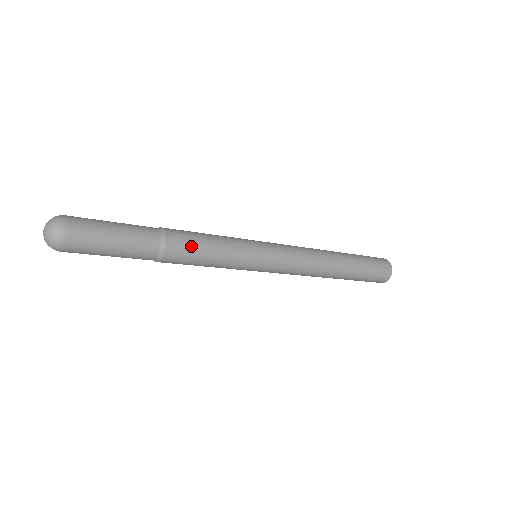
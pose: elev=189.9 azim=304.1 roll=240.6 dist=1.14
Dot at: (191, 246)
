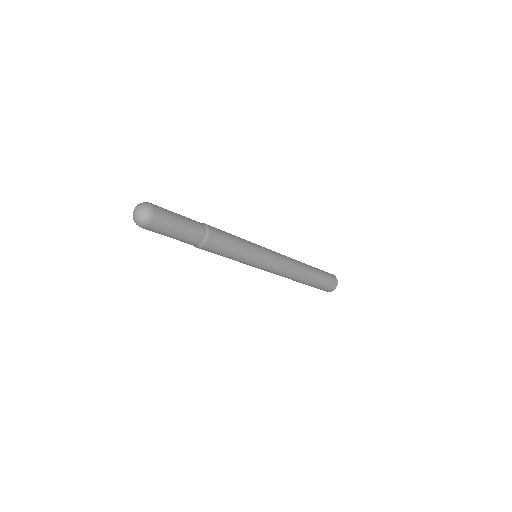
Dot at: (223, 235)
